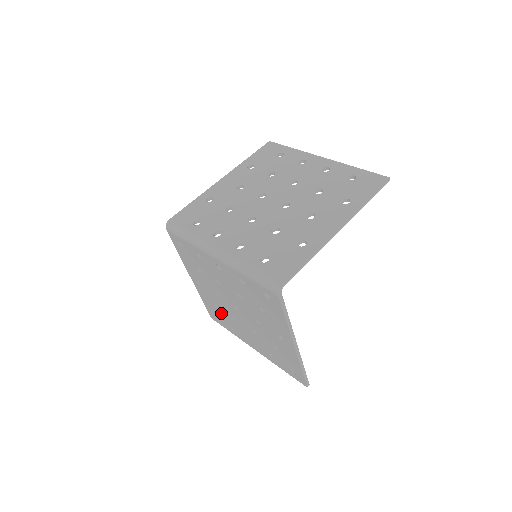
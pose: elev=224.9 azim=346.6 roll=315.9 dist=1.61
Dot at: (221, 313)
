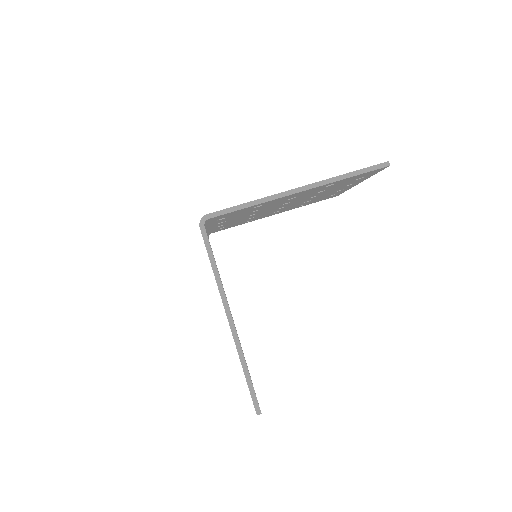
Dot at: occluded
